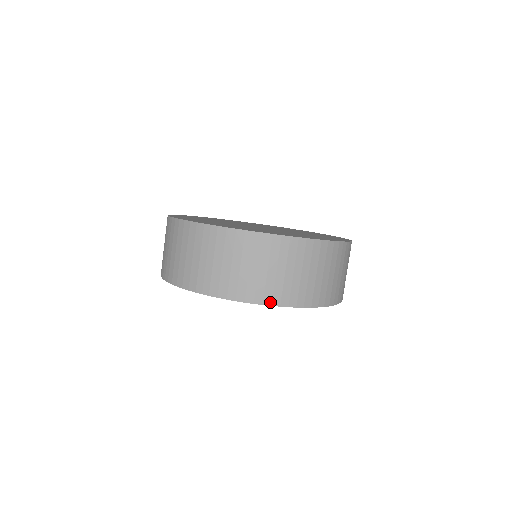
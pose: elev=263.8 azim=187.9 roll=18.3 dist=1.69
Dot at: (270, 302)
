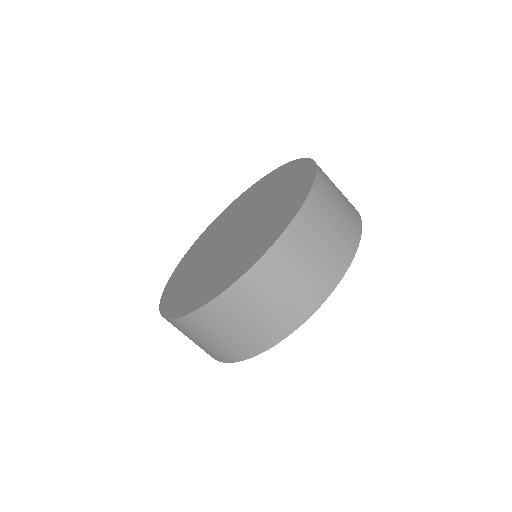
Dot at: (220, 360)
